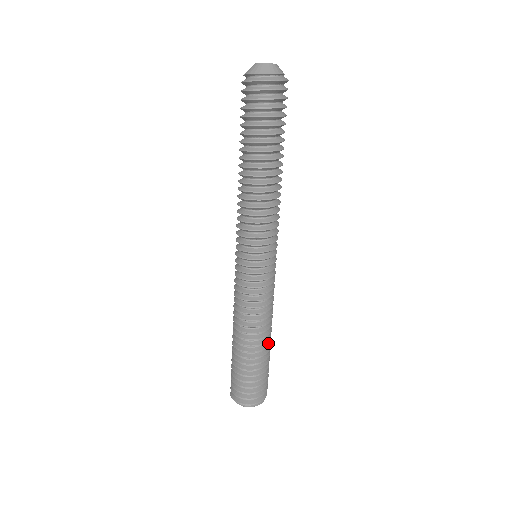
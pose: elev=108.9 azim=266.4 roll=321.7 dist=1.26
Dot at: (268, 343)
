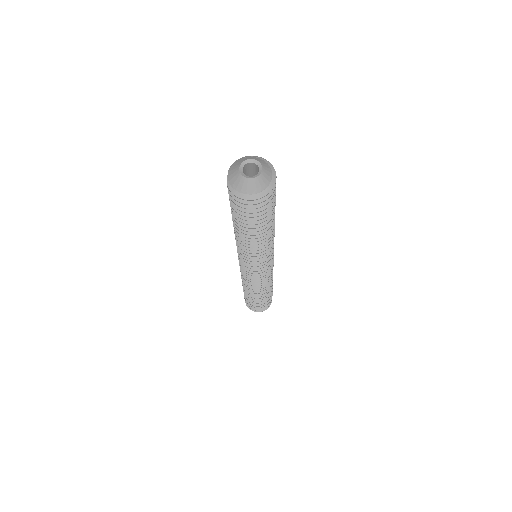
Dot at: (271, 287)
